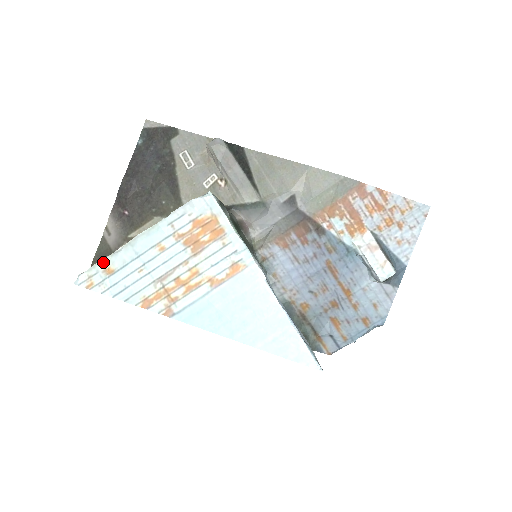
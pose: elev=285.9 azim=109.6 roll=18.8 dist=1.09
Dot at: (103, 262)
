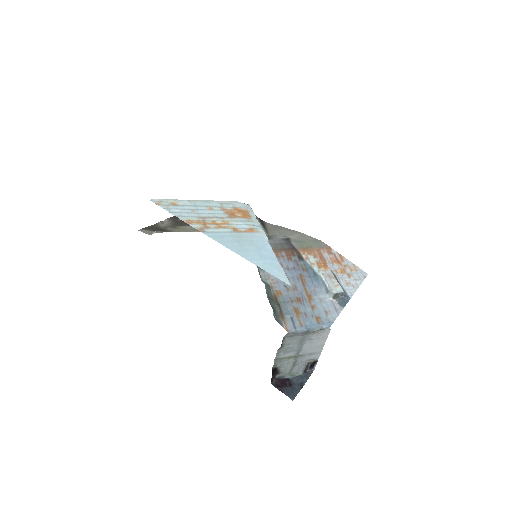
Dot at: (173, 200)
